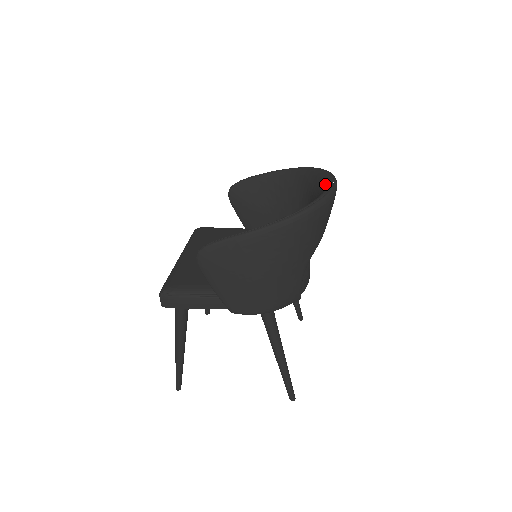
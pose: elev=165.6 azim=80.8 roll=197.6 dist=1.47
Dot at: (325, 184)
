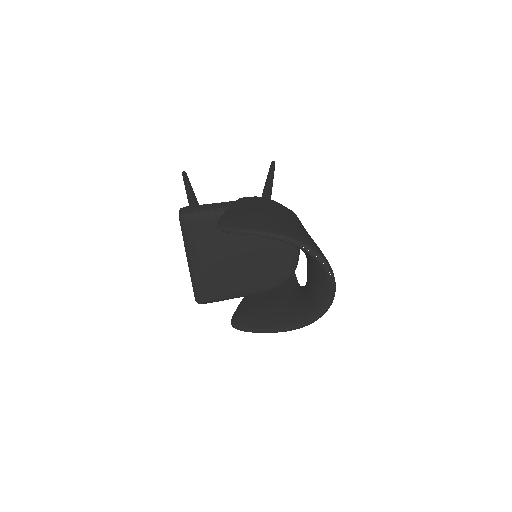
Dot at: (326, 288)
